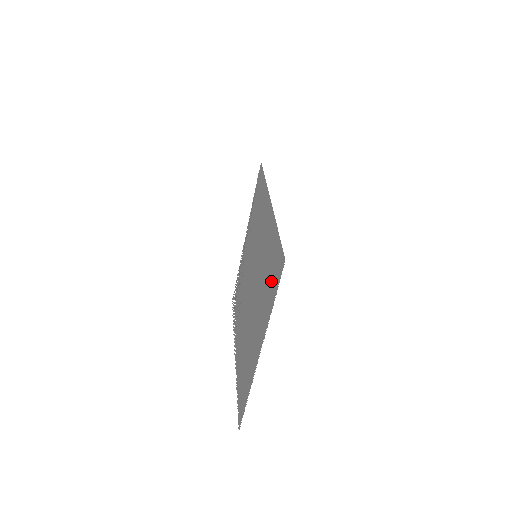
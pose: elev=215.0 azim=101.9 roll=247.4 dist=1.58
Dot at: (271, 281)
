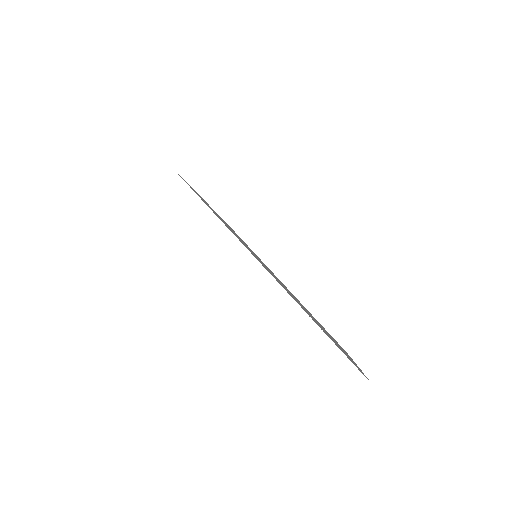
Dot at: occluded
